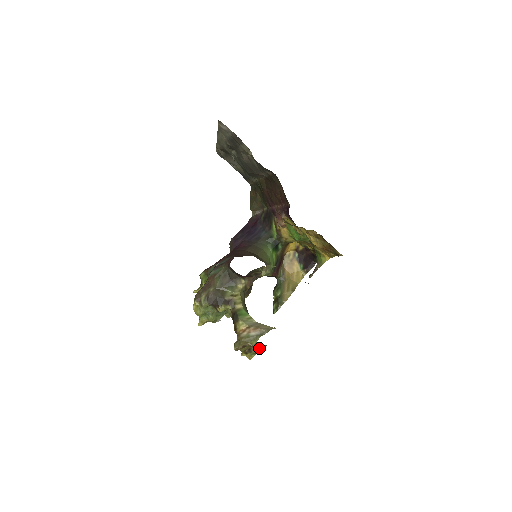
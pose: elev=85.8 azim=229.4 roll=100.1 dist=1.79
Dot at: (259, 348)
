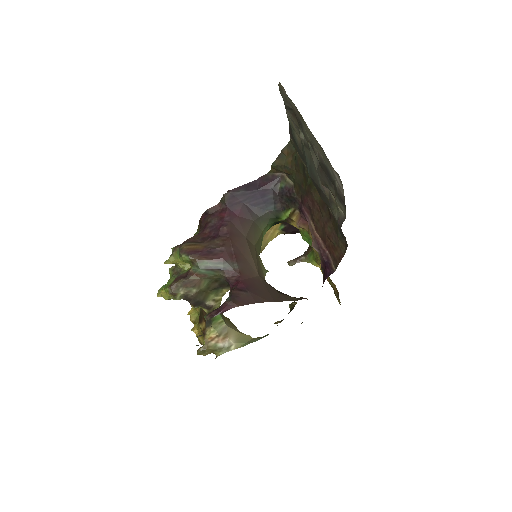
Dot at: occluded
